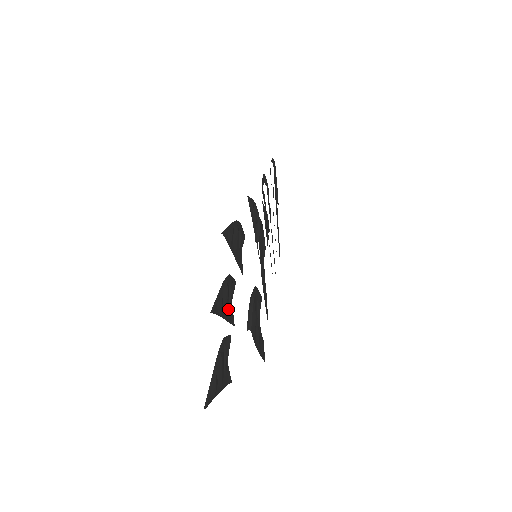
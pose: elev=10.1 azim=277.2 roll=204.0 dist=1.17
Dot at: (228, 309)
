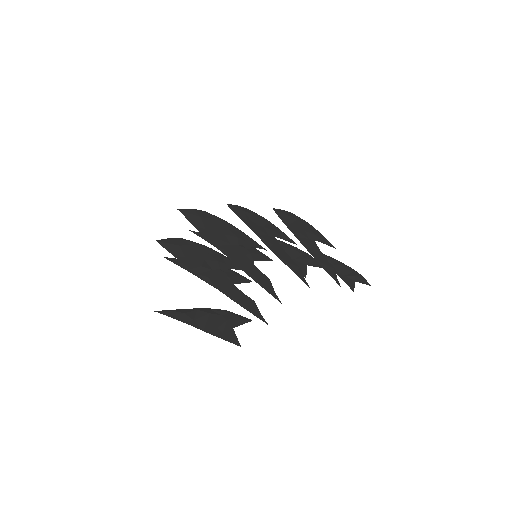
Dot at: occluded
